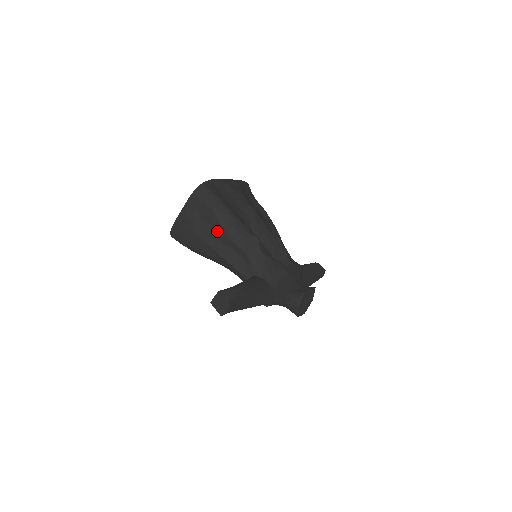
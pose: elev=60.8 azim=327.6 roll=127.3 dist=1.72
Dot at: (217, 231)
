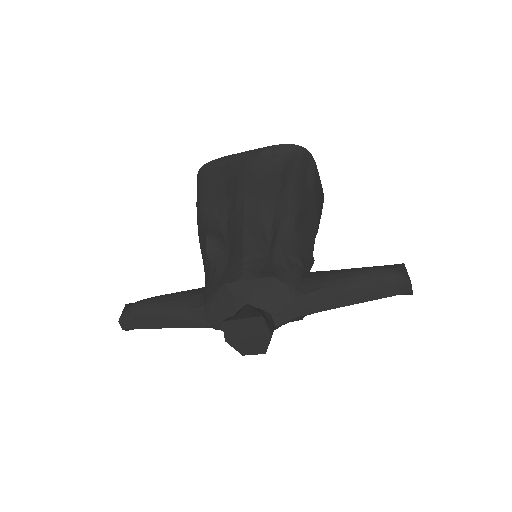
Dot at: occluded
